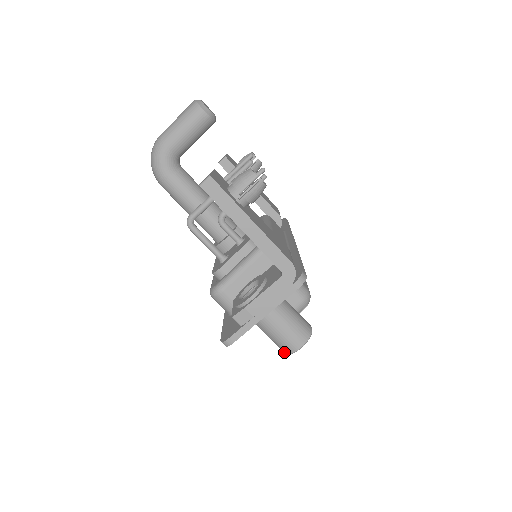
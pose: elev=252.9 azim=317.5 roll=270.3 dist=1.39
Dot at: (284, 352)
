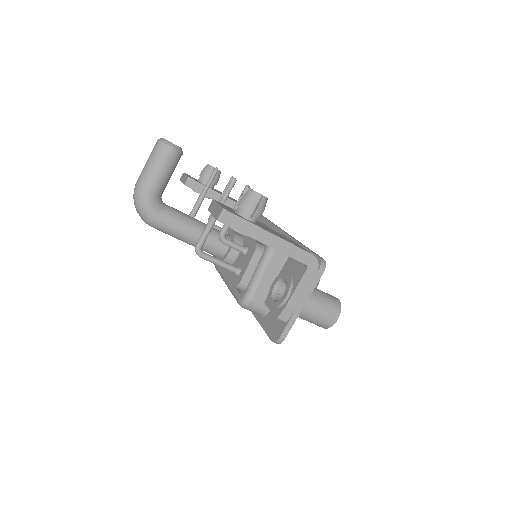
Dot at: (324, 328)
